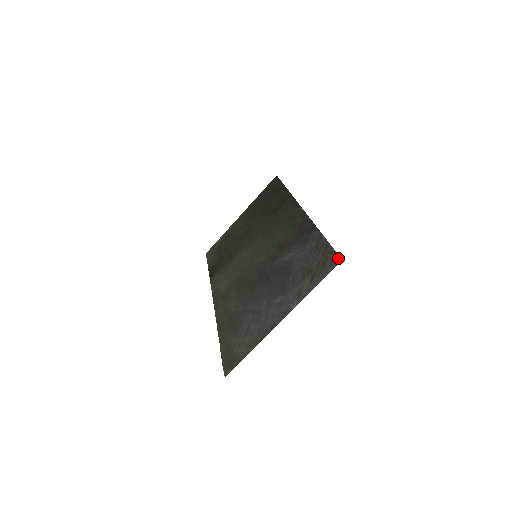
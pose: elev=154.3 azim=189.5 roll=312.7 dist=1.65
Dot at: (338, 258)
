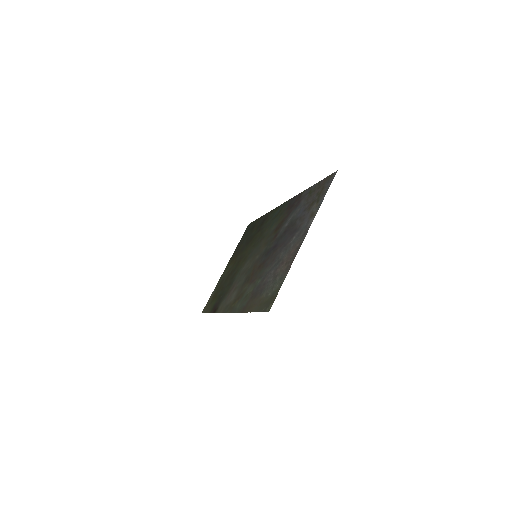
Dot at: (333, 174)
